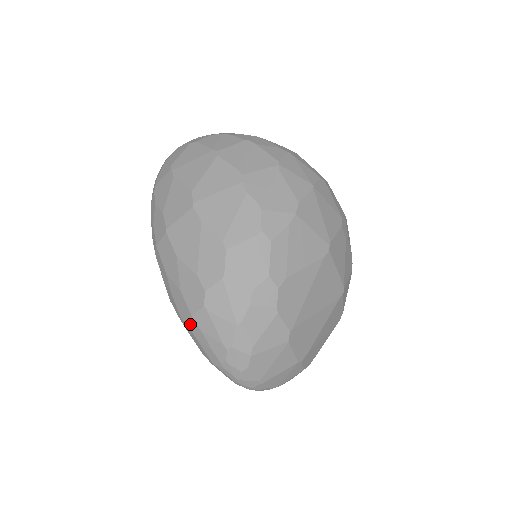
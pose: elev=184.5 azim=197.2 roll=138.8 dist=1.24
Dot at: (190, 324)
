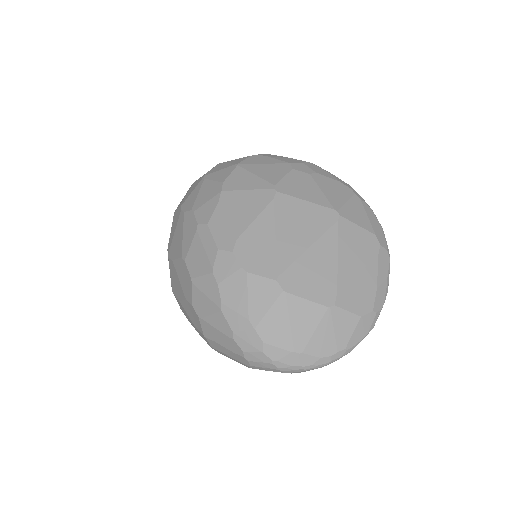
Dot at: (212, 345)
